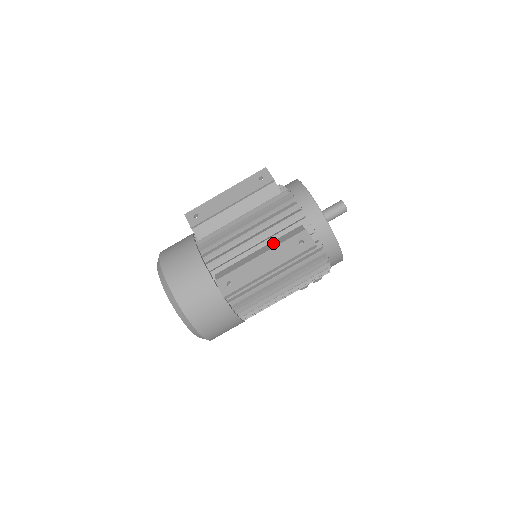
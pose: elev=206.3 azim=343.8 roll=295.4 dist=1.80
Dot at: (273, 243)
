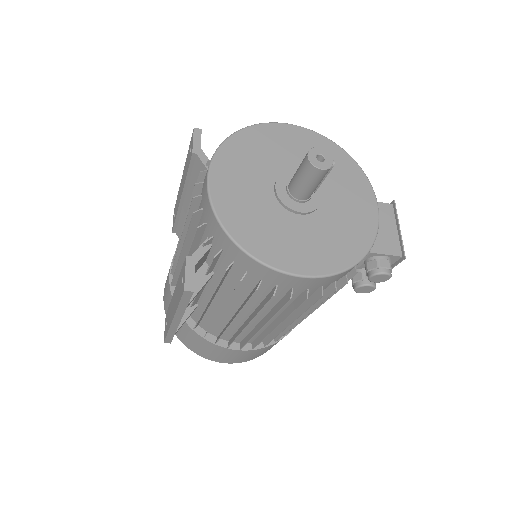
Dot at: occluded
